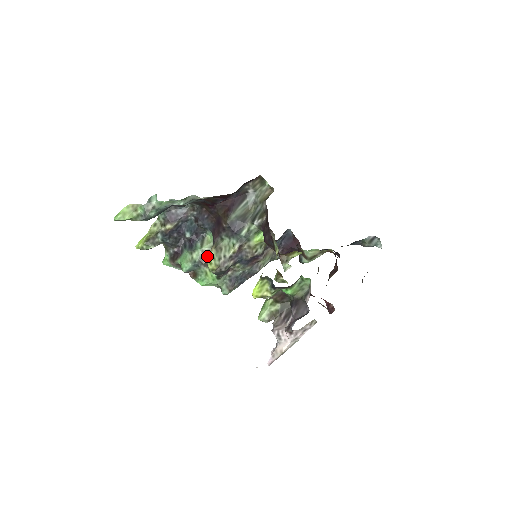
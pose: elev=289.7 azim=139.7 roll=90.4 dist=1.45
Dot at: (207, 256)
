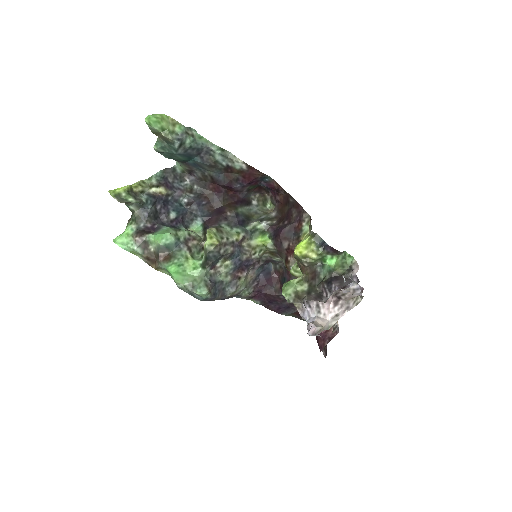
Dot at: (193, 241)
